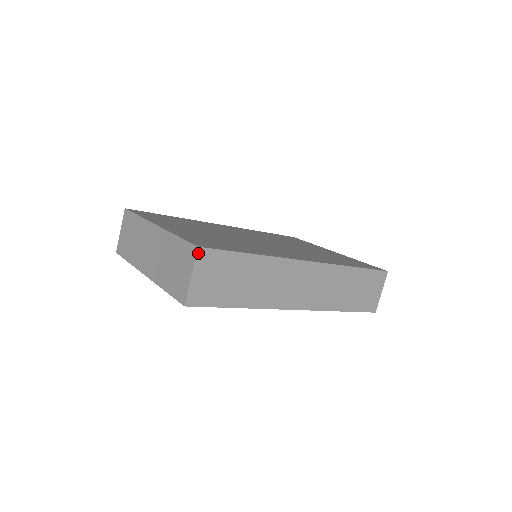
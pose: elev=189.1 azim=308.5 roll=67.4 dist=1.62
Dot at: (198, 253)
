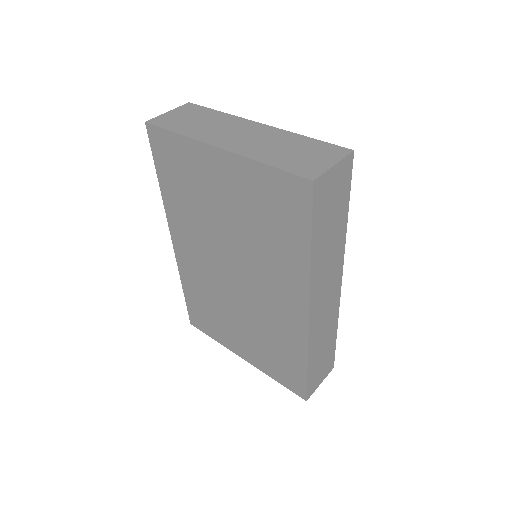
Dot at: (350, 155)
